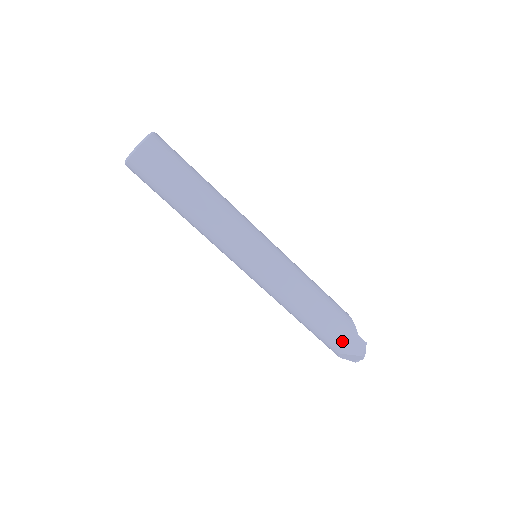
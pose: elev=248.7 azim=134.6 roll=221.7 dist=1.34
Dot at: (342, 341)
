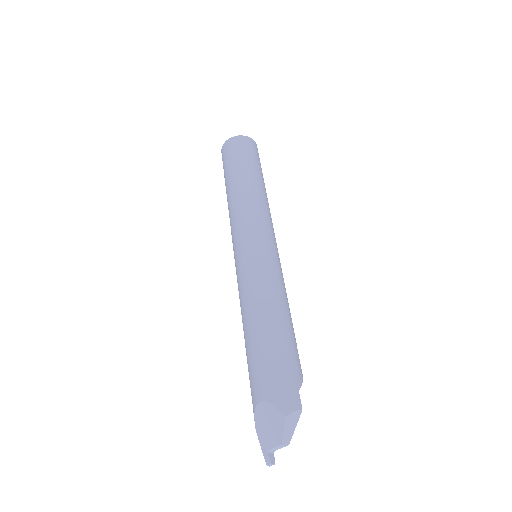
Dot at: (275, 377)
